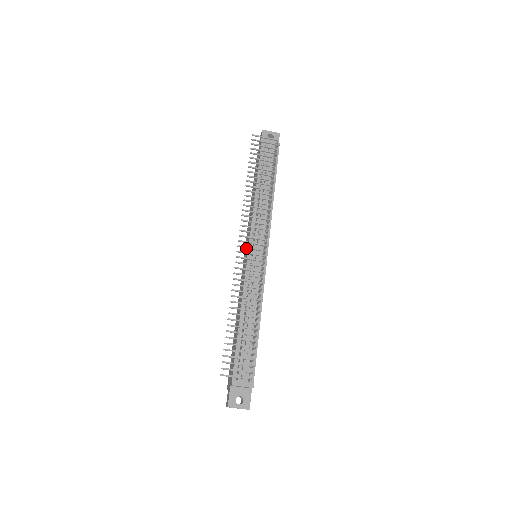
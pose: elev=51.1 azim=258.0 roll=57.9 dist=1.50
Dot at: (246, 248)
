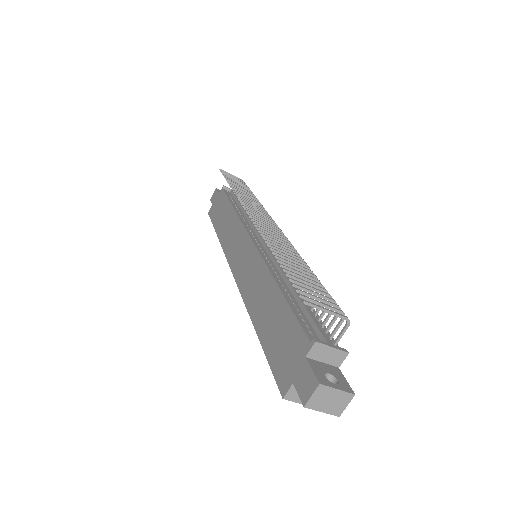
Dot at: (258, 219)
